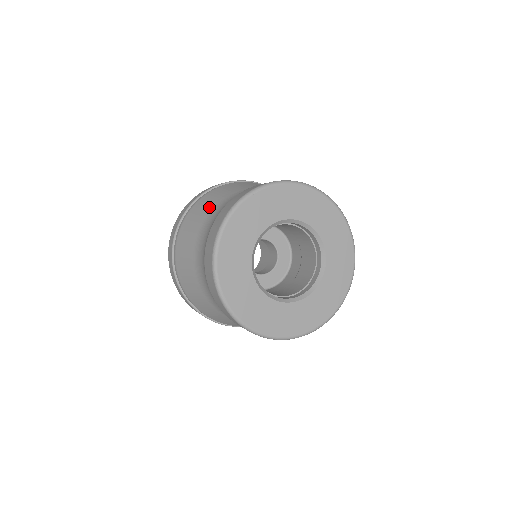
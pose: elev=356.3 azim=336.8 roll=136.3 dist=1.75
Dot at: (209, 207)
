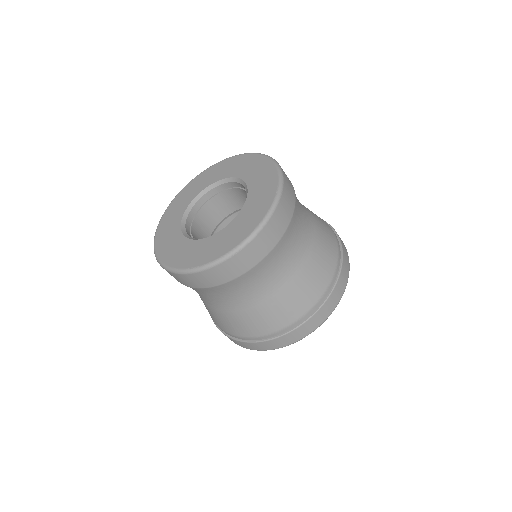
Dot at: occluded
